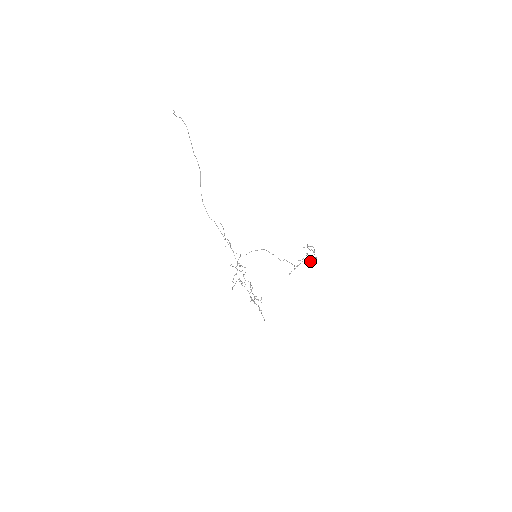
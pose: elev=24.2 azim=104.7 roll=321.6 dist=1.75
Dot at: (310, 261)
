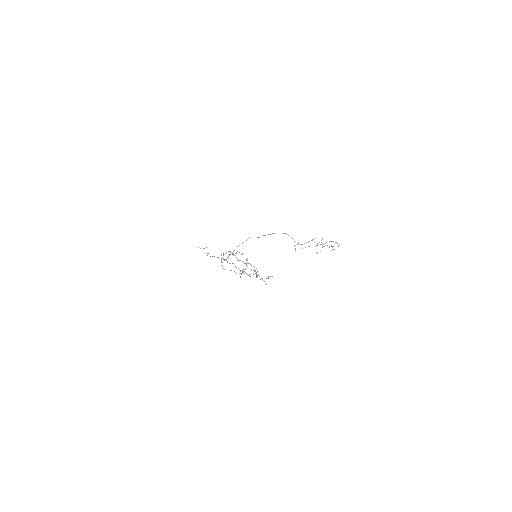
Dot at: (332, 249)
